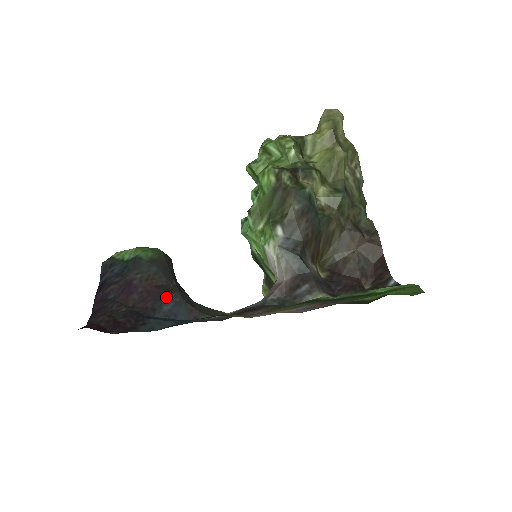
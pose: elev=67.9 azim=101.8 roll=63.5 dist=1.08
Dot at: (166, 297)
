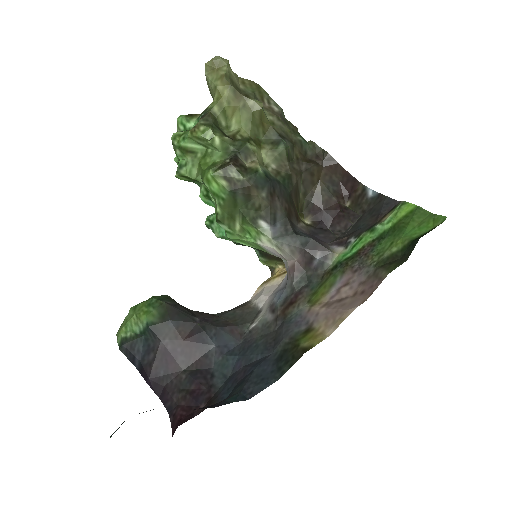
Dot at: (205, 338)
